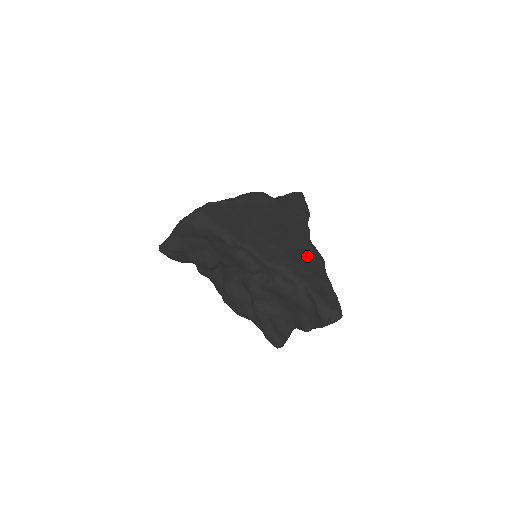
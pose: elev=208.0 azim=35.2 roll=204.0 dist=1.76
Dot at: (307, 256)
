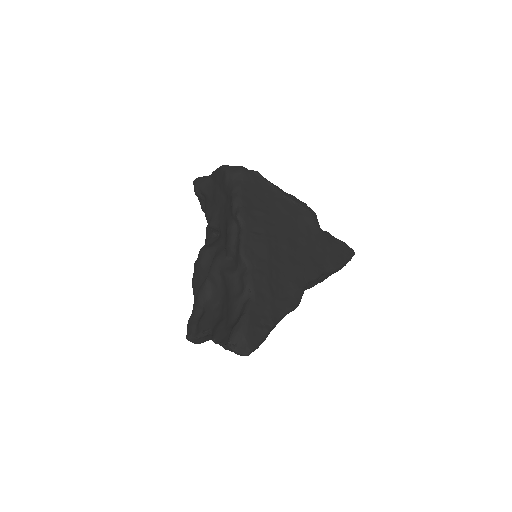
Dot at: (285, 286)
